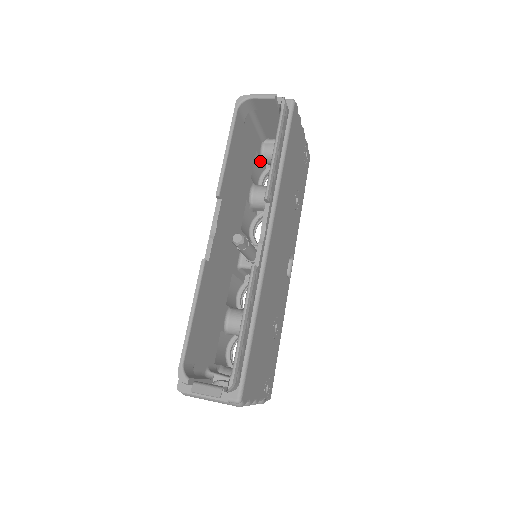
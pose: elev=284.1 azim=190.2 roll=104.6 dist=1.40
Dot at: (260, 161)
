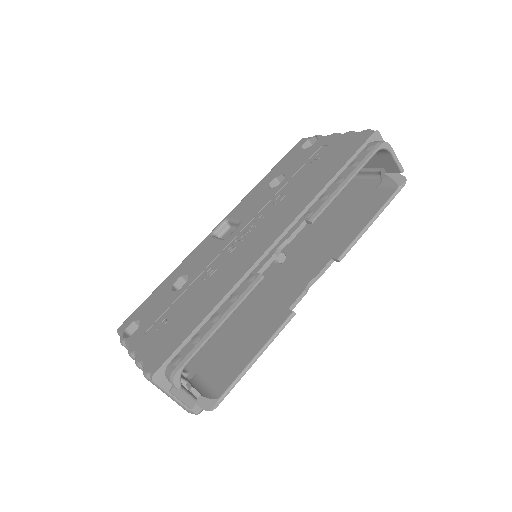
Dot at: occluded
